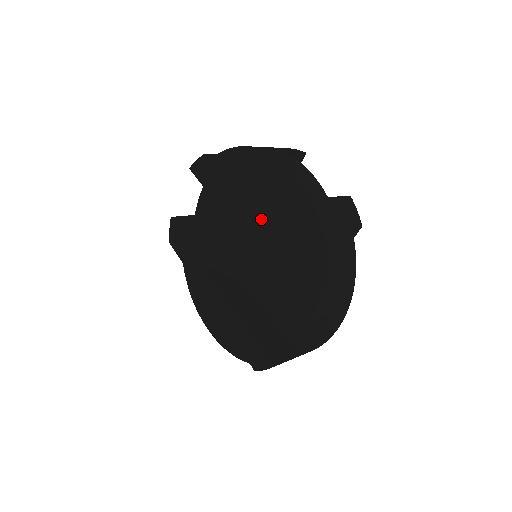
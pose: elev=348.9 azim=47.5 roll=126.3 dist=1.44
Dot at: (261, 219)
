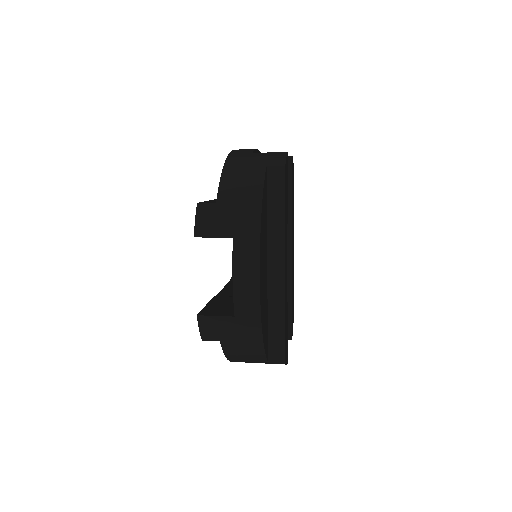
Dot at: occluded
